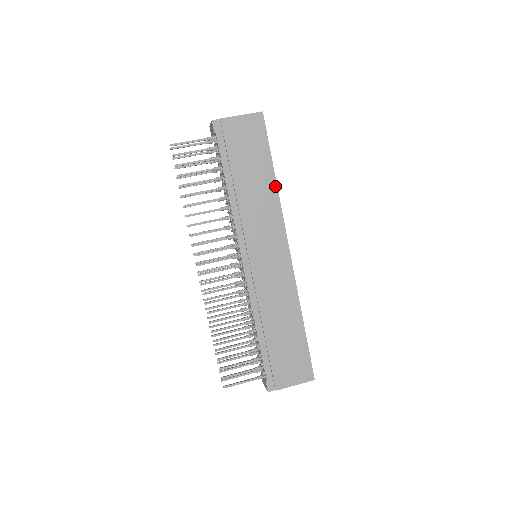
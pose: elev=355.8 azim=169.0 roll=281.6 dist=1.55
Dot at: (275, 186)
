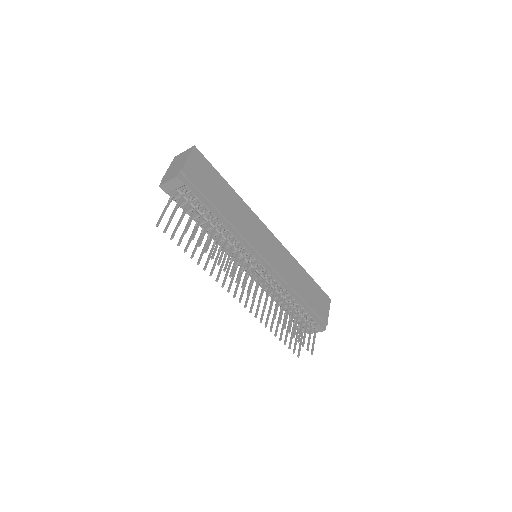
Dot at: (237, 196)
